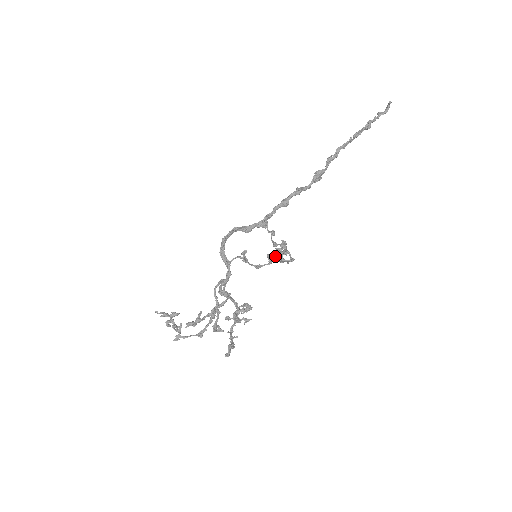
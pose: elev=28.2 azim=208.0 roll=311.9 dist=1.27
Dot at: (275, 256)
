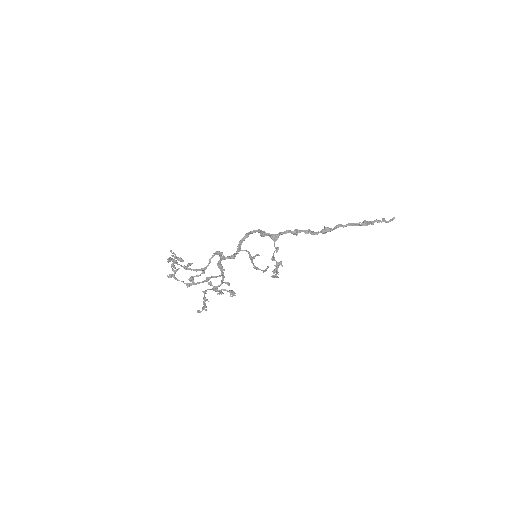
Dot at: (273, 272)
